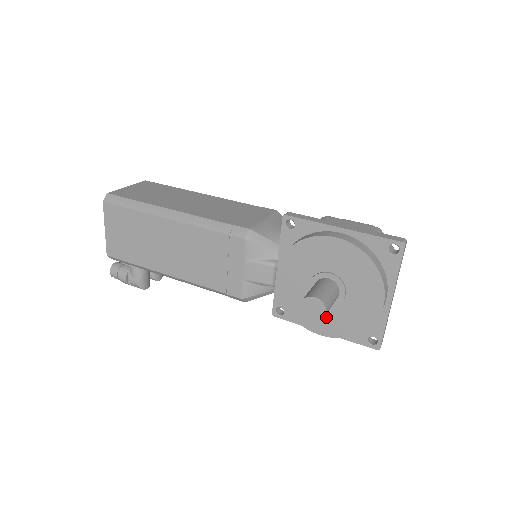
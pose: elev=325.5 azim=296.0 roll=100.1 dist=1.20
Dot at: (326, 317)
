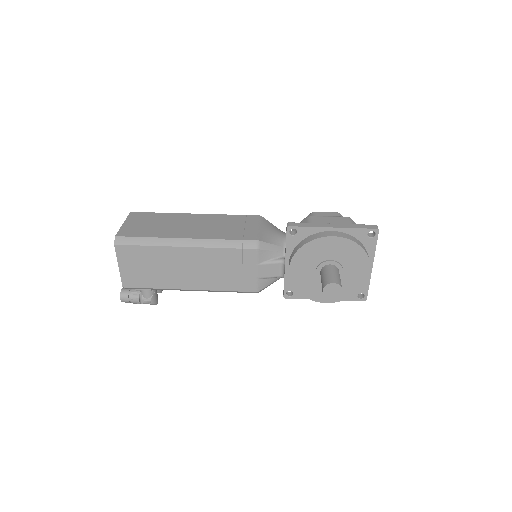
Dot at: occluded
